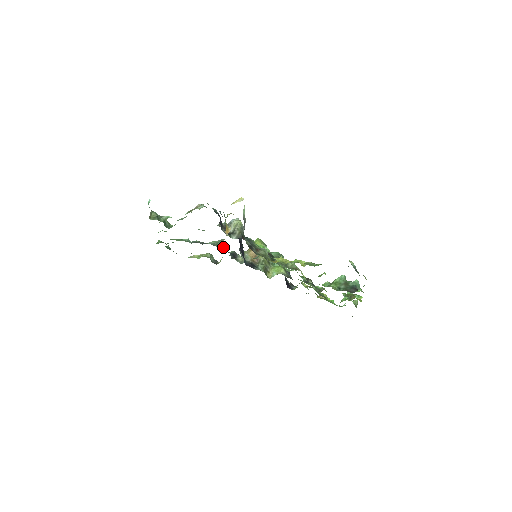
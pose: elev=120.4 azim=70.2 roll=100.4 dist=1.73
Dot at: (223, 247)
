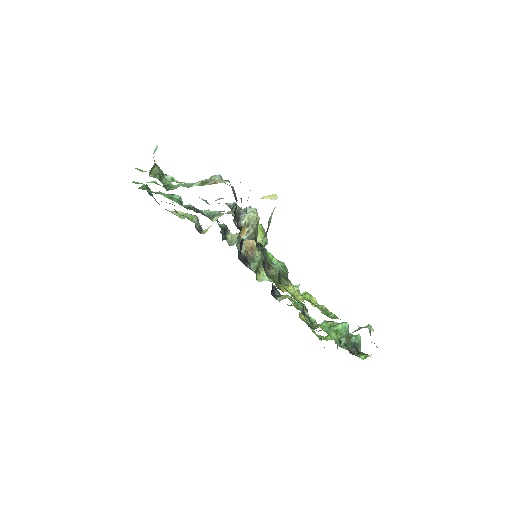
Dot at: occluded
